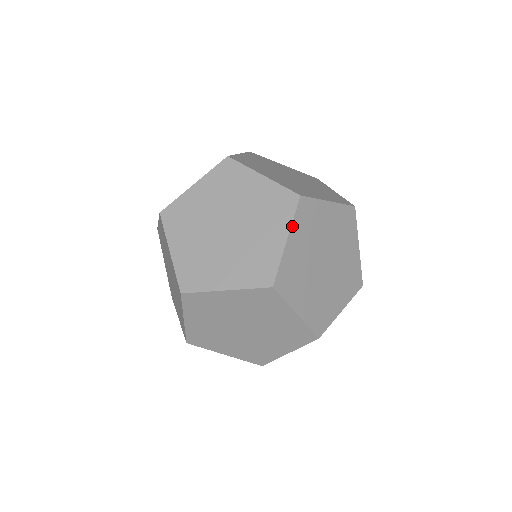
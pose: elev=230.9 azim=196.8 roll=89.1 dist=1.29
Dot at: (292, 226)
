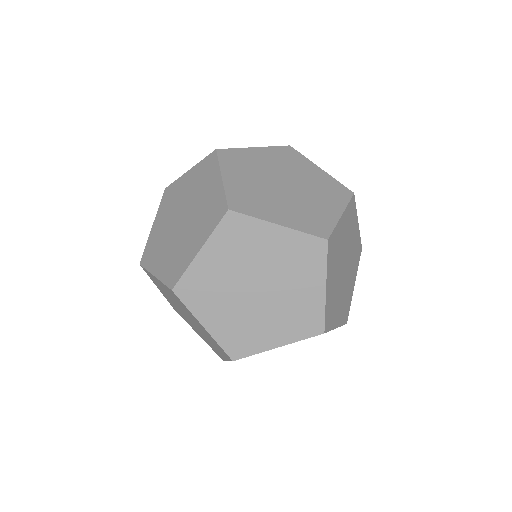
Dot at: (346, 208)
